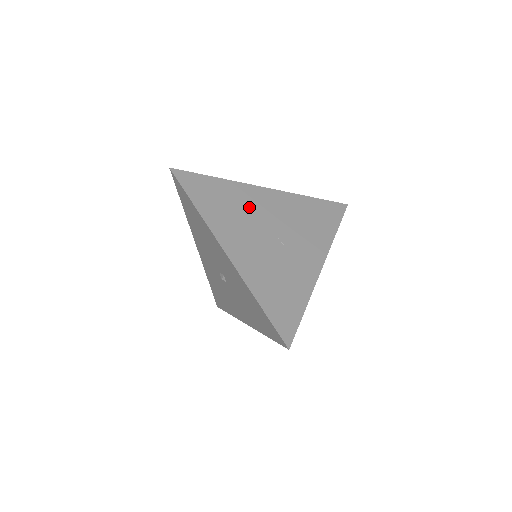
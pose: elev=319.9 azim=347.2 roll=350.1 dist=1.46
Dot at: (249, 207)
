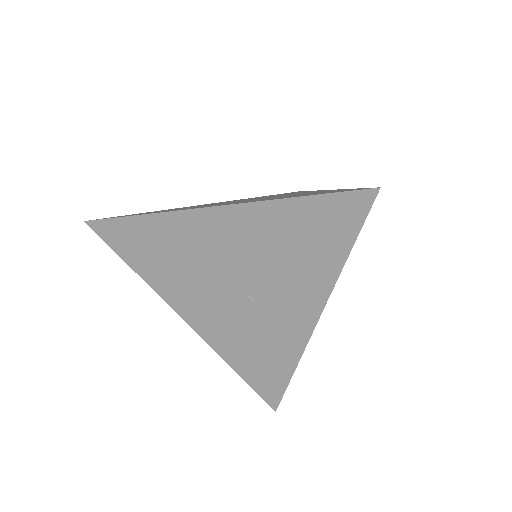
Dot at: (194, 252)
